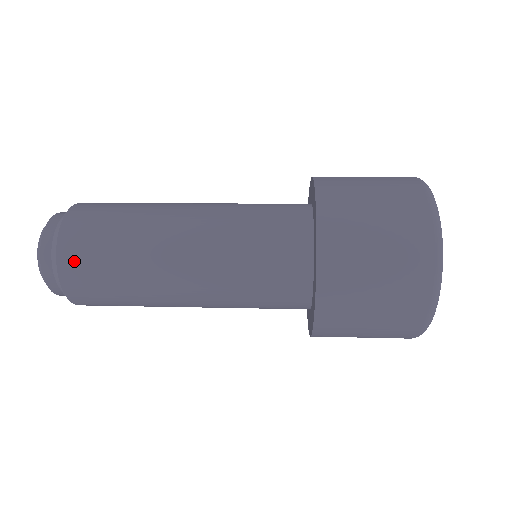
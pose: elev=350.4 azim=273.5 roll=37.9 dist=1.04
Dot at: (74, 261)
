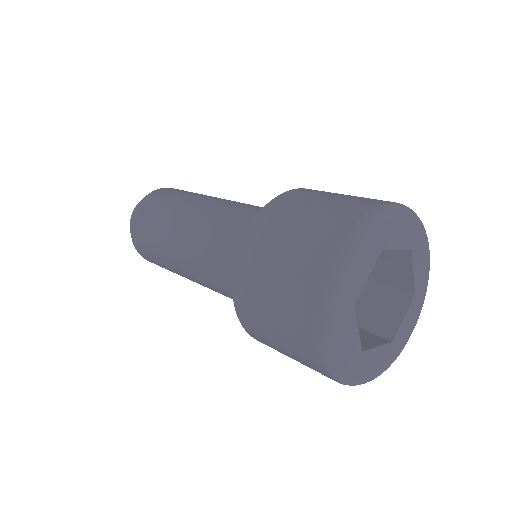
Dot at: (142, 211)
